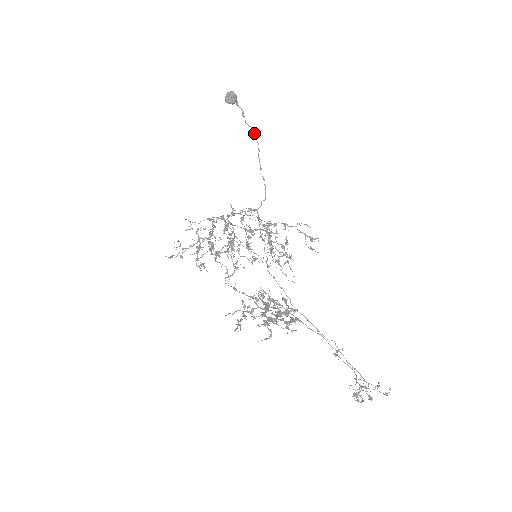
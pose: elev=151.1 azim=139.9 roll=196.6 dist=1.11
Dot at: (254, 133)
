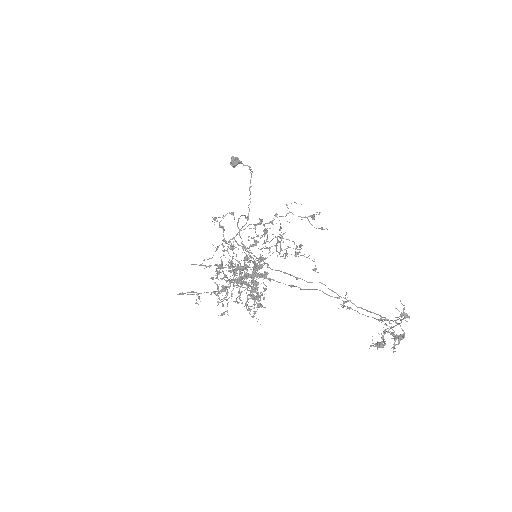
Dot at: occluded
